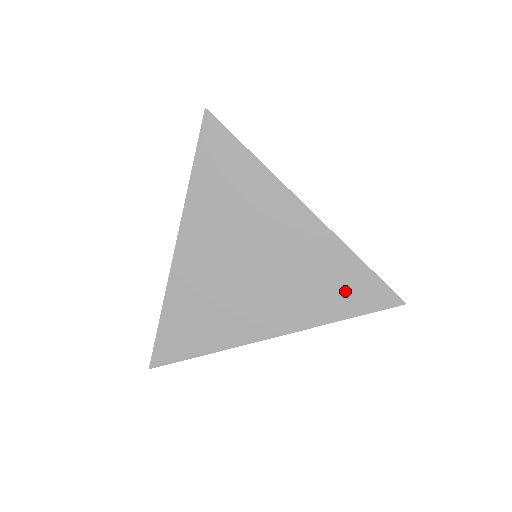
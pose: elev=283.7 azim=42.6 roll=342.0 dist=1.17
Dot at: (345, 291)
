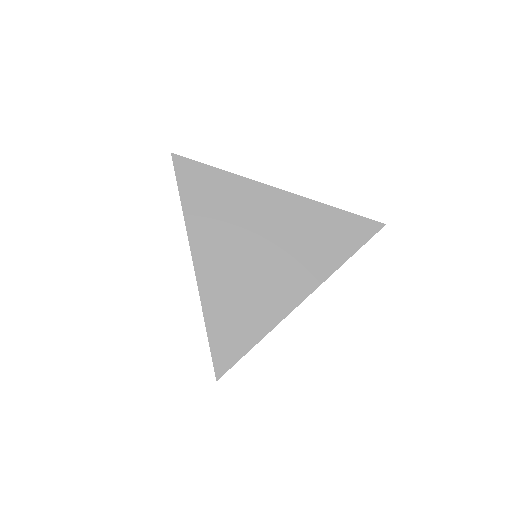
Dot at: (338, 236)
